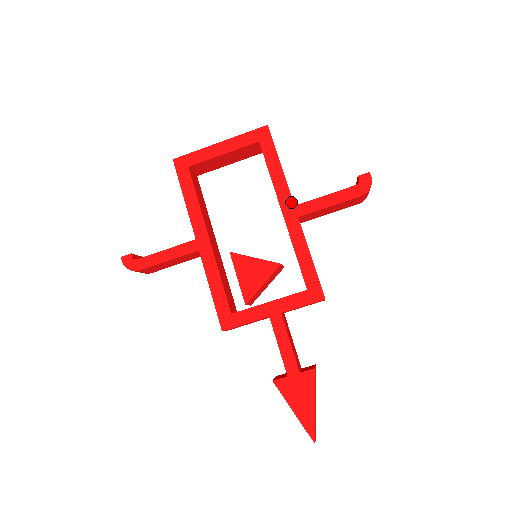
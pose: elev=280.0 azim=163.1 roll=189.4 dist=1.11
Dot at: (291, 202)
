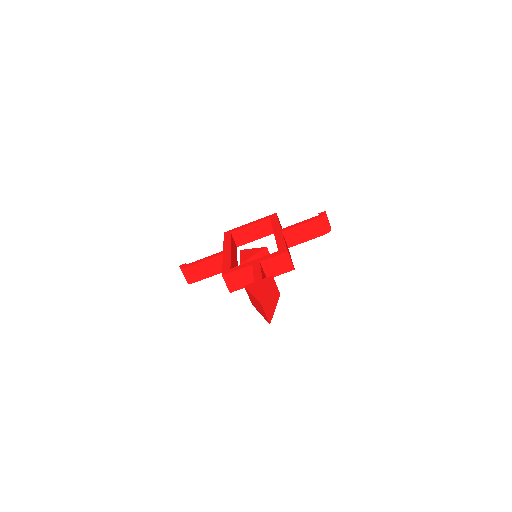
Dot at: (280, 229)
